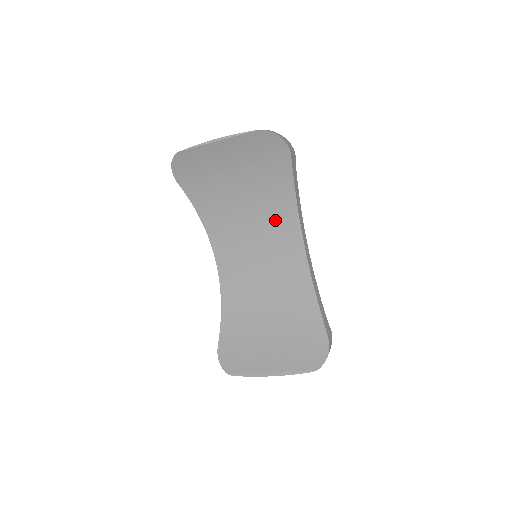
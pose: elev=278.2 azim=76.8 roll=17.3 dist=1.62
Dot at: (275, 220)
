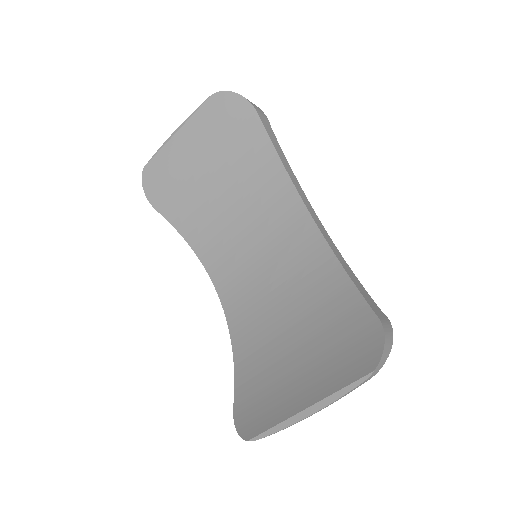
Dot at: (268, 203)
